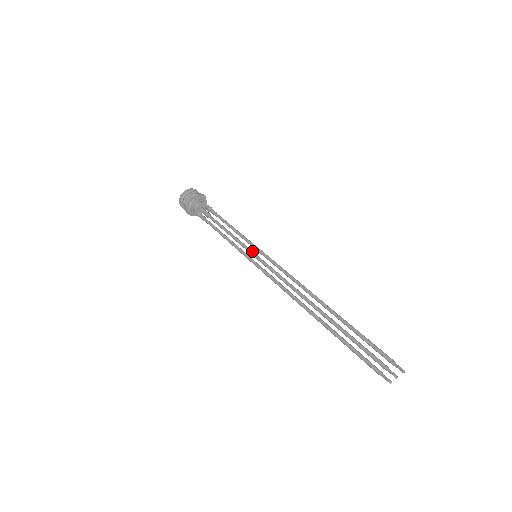
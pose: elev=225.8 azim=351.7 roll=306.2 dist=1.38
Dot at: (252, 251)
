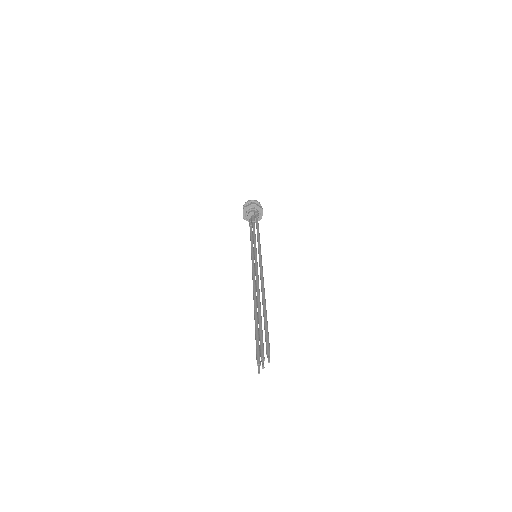
Dot at: (254, 252)
